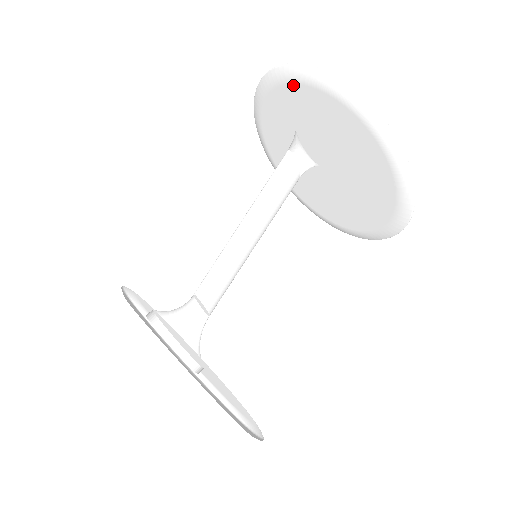
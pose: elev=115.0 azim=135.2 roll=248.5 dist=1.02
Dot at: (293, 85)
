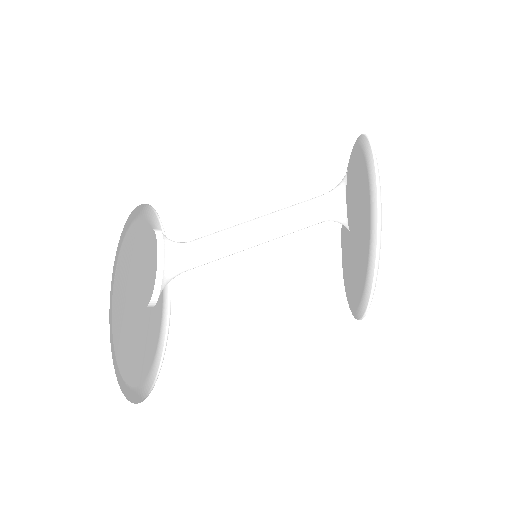
Dot at: (346, 178)
